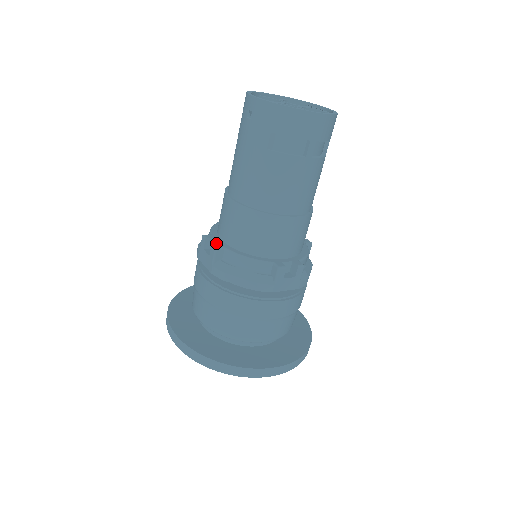
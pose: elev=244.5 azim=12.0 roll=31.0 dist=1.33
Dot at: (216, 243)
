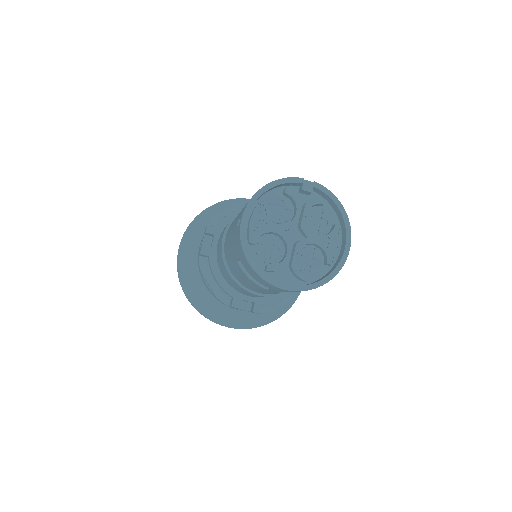
Dot at: (212, 241)
